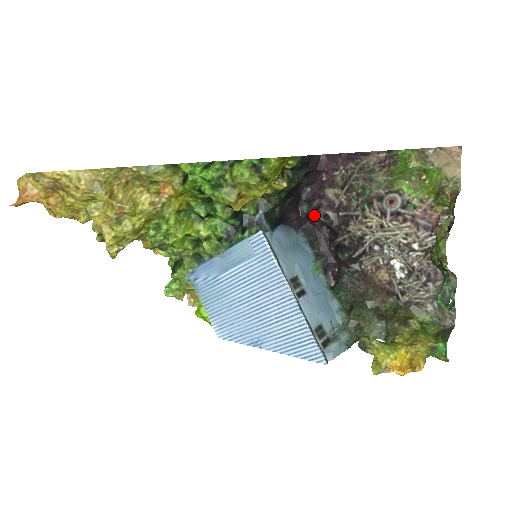
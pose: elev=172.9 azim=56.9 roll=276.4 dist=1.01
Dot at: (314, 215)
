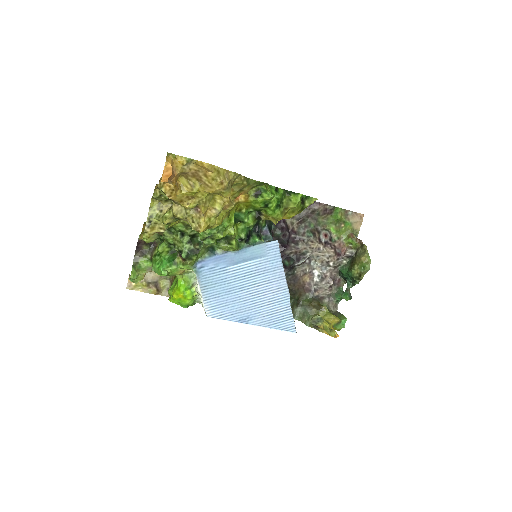
Dot at: (279, 233)
